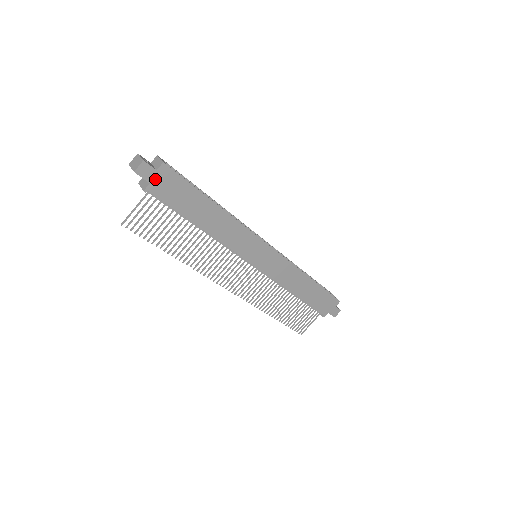
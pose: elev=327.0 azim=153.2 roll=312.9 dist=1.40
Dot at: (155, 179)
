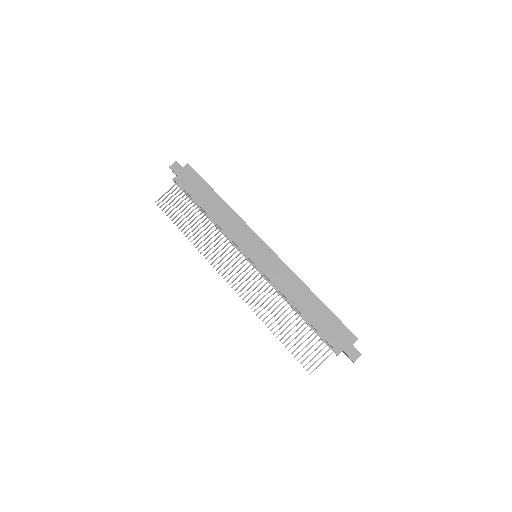
Dot at: (181, 173)
